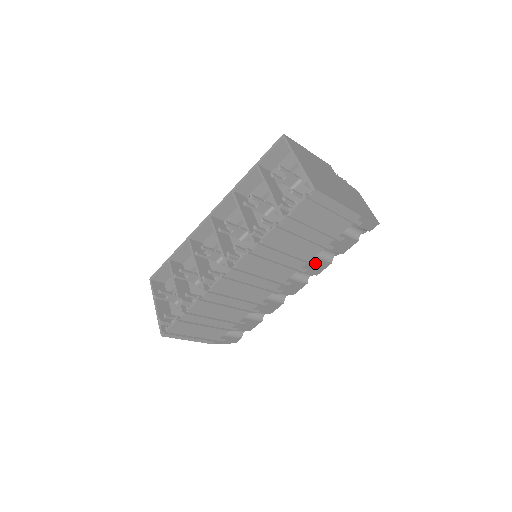
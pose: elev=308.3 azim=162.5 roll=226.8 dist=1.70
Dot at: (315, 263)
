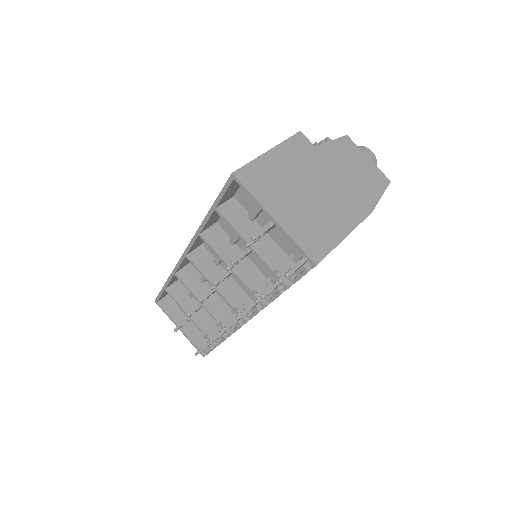
Dot at: occluded
